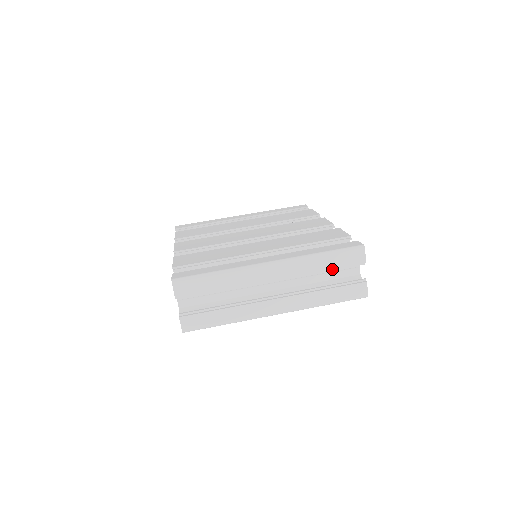
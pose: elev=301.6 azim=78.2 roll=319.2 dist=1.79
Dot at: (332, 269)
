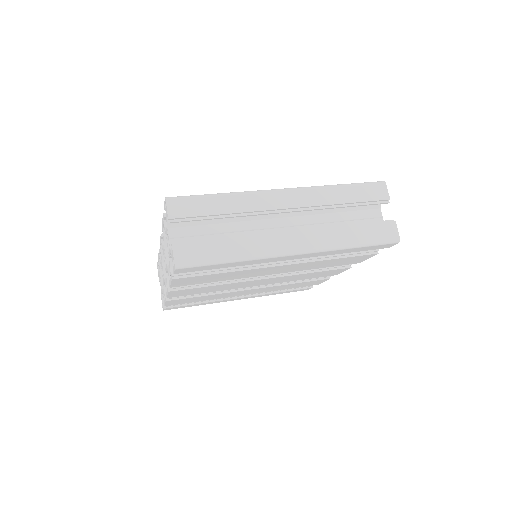
Dot at: (353, 204)
